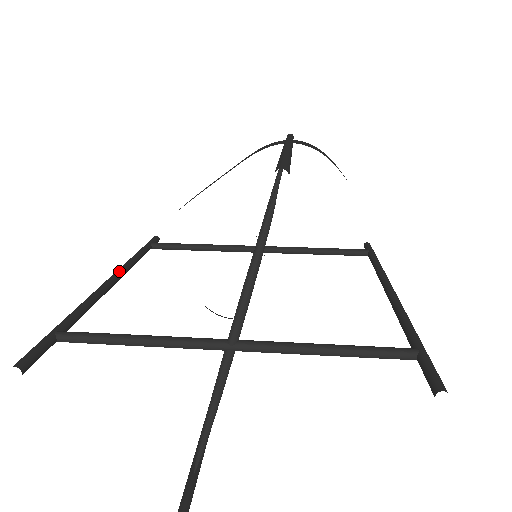
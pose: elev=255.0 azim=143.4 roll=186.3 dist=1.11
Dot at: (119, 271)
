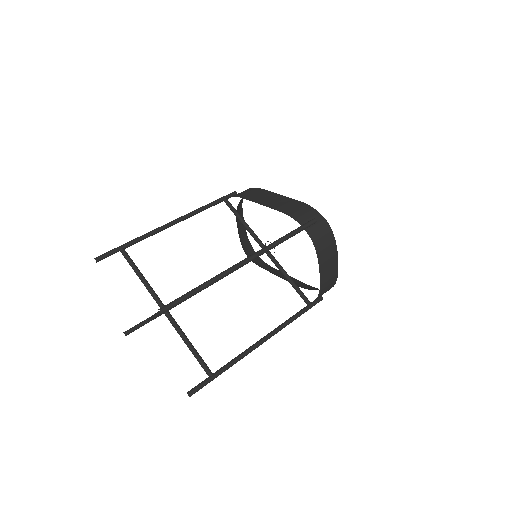
Dot at: (183, 218)
